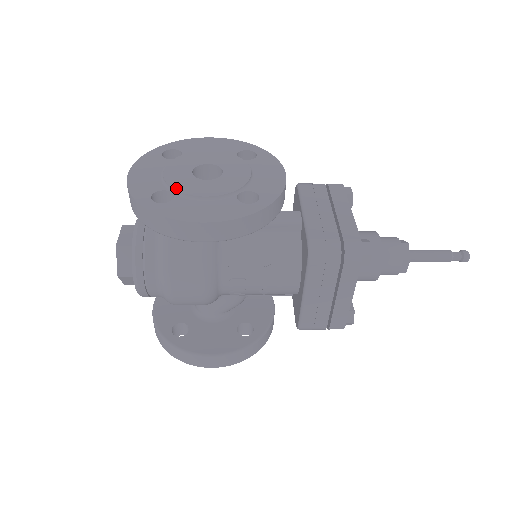
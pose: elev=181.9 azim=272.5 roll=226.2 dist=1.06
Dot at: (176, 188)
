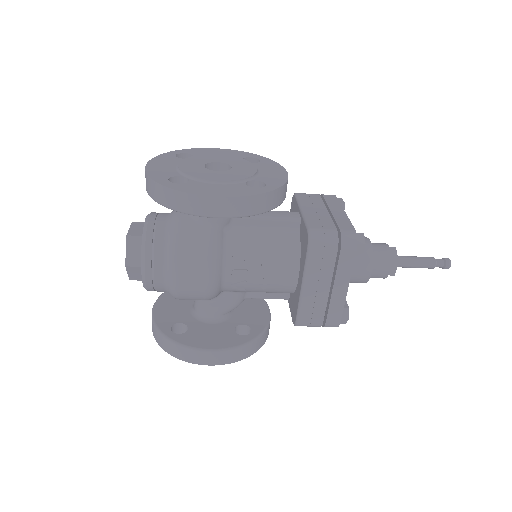
Dot at: (191, 174)
